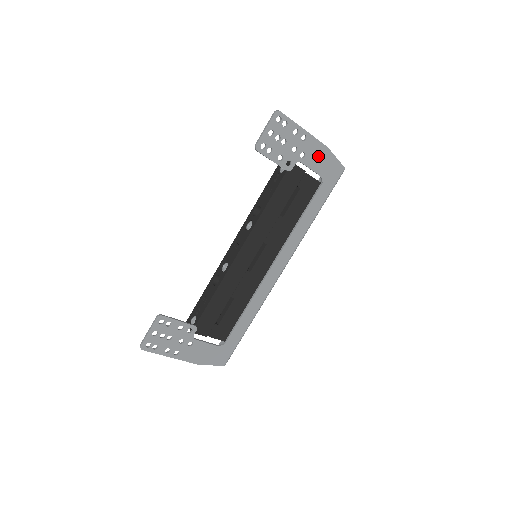
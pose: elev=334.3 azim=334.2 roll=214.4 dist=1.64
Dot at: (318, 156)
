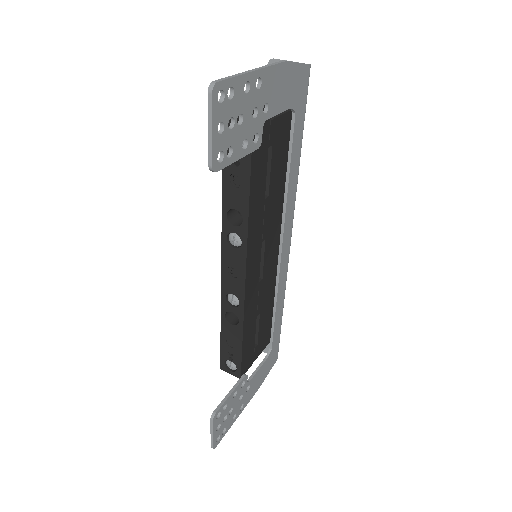
Dot at: (281, 86)
